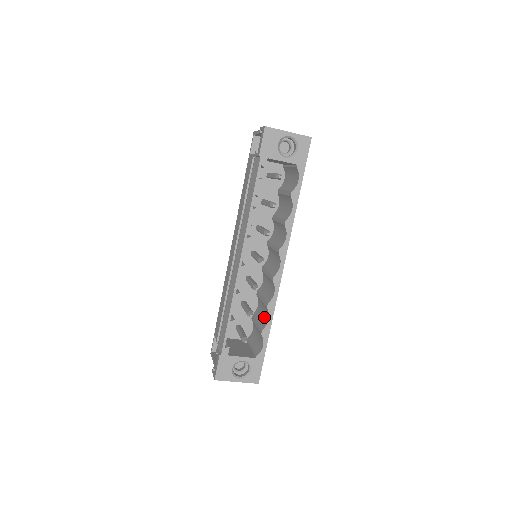
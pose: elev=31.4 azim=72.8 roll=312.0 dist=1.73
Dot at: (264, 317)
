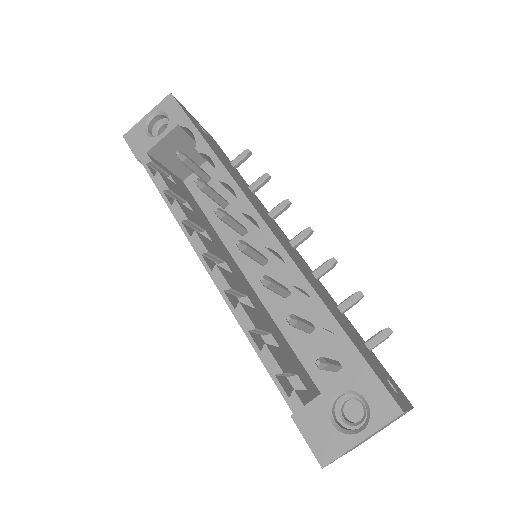
Dot at: occluded
